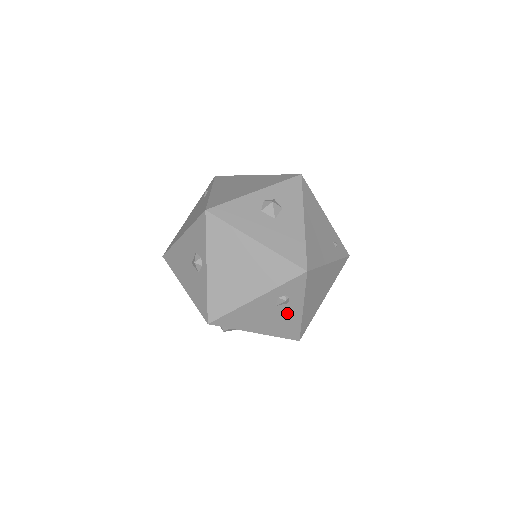
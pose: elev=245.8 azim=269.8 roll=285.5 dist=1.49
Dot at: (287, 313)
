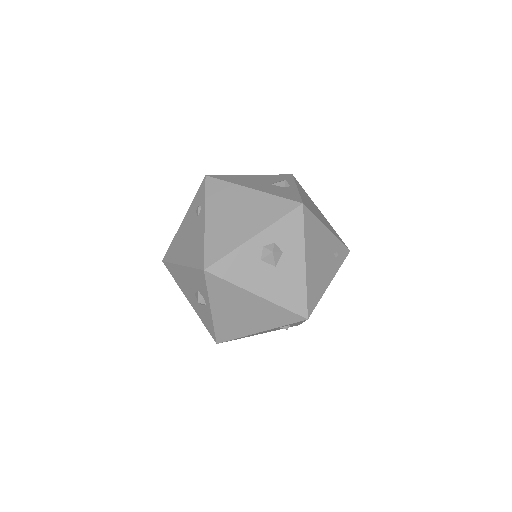
Dot at: occluded
